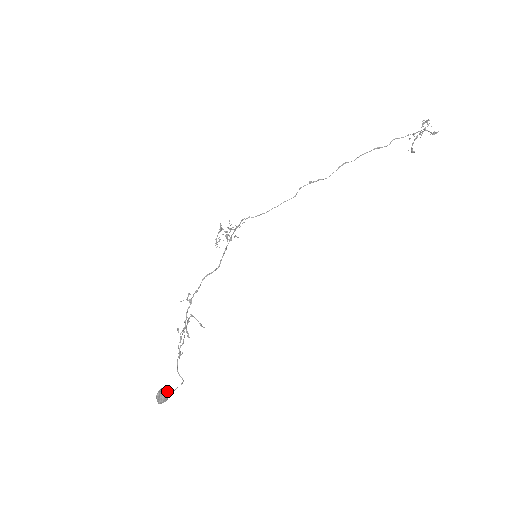
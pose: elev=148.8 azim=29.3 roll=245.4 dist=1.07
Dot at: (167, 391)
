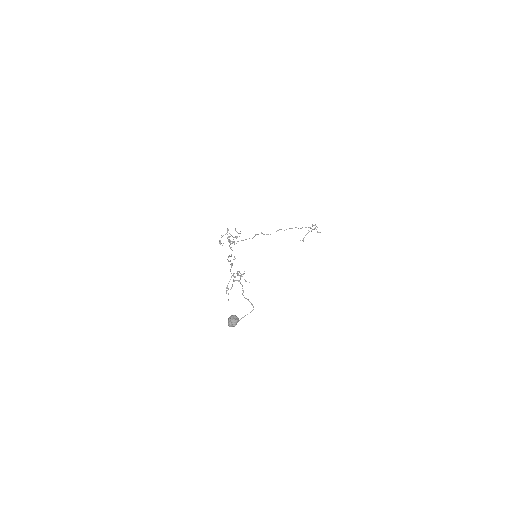
Dot at: occluded
